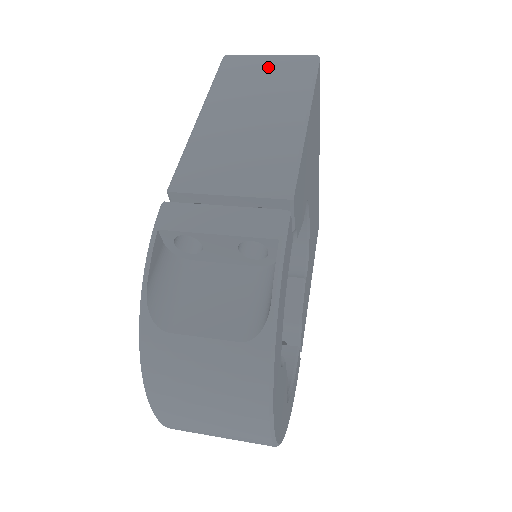
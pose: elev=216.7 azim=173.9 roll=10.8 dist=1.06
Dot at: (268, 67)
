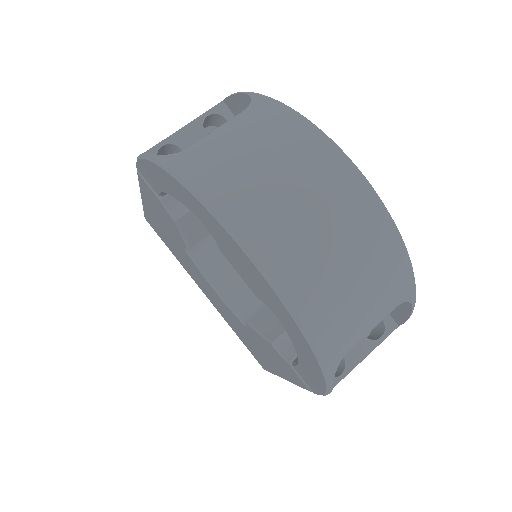
Dot at: occluded
